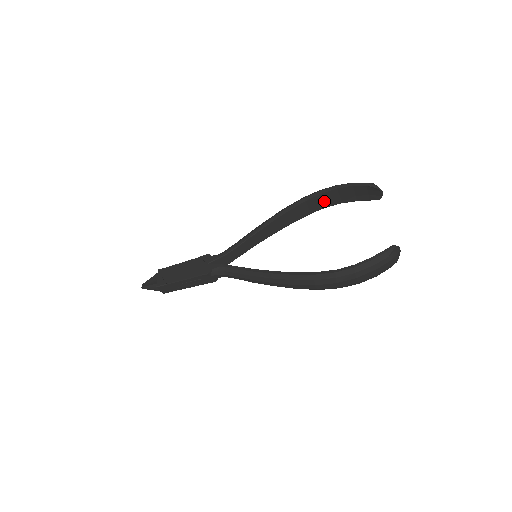
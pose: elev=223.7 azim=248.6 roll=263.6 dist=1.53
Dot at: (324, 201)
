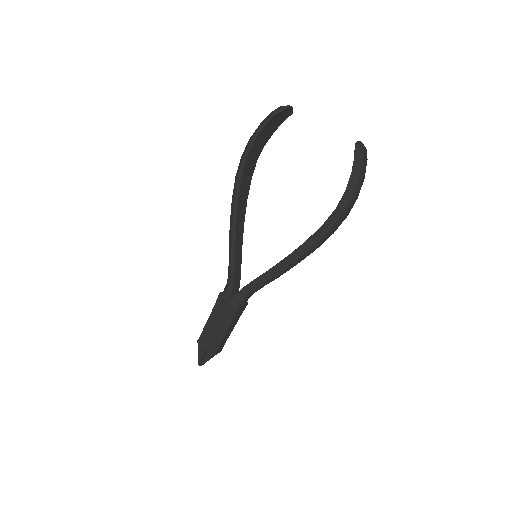
Dot at: (253, 159)
